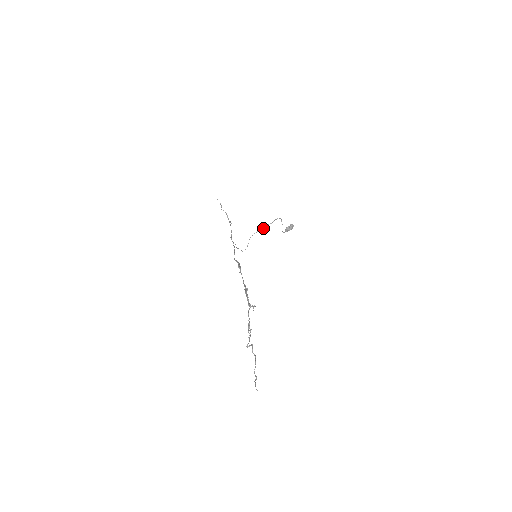
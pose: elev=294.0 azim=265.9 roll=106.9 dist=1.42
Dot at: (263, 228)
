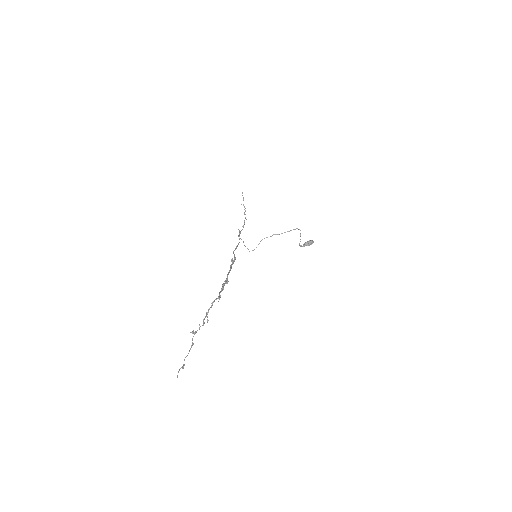
Dot at: (278, 234)
